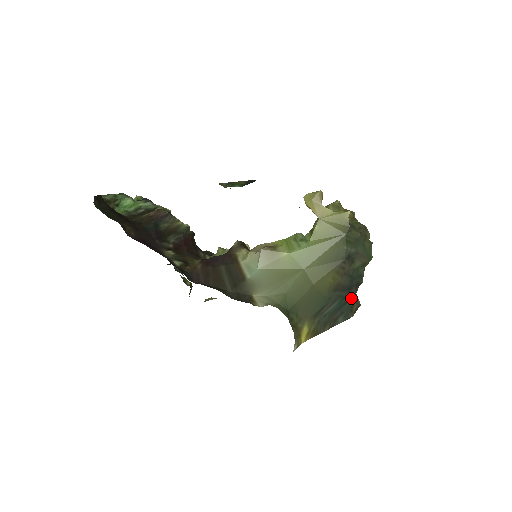
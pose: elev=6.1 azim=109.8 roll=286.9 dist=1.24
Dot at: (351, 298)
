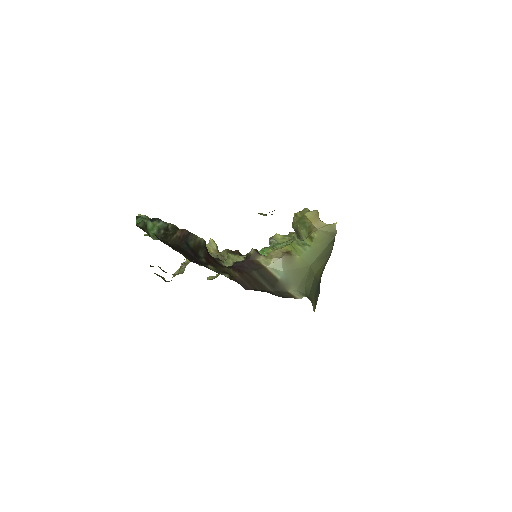
Dot at: occluded
